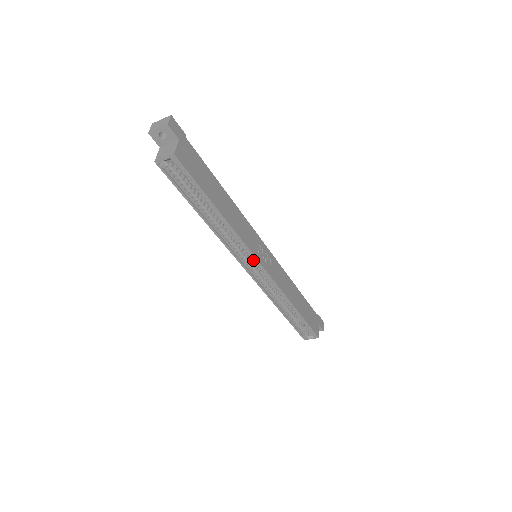
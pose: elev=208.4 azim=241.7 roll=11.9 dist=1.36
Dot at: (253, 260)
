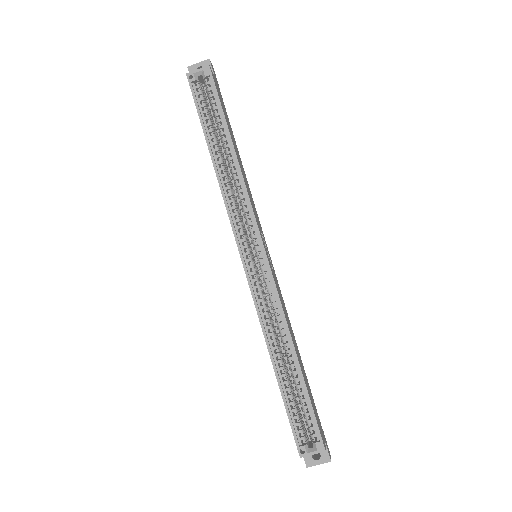
Dot at: (254, 242)
